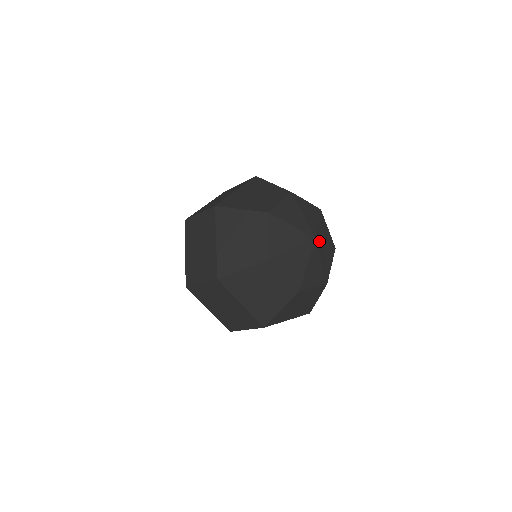
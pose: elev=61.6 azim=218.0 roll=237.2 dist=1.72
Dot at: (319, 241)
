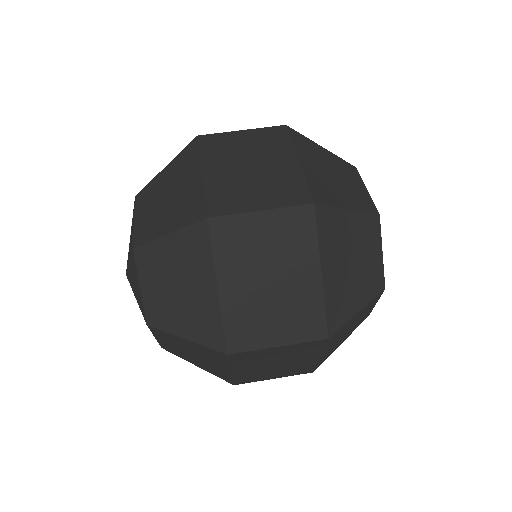
Dot at: occluded
